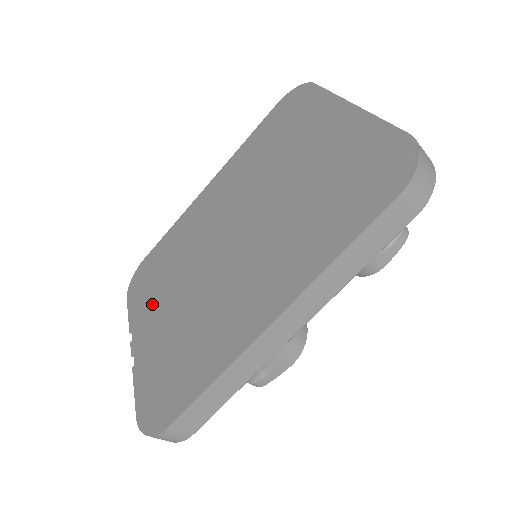
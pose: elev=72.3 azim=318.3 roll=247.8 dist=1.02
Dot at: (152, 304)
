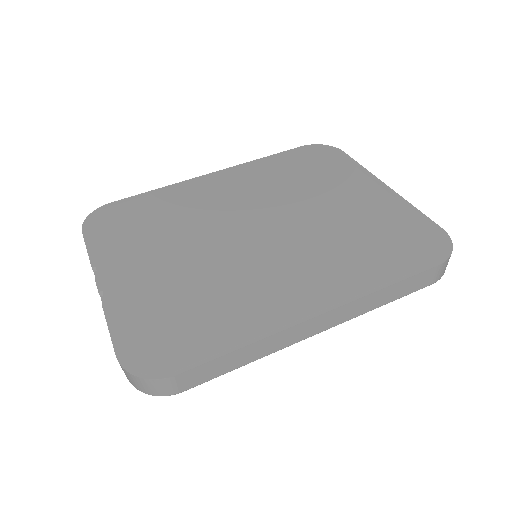
Dot at: (133, 250)
